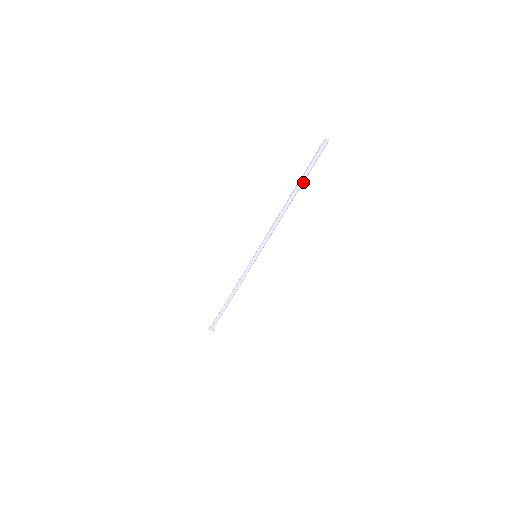
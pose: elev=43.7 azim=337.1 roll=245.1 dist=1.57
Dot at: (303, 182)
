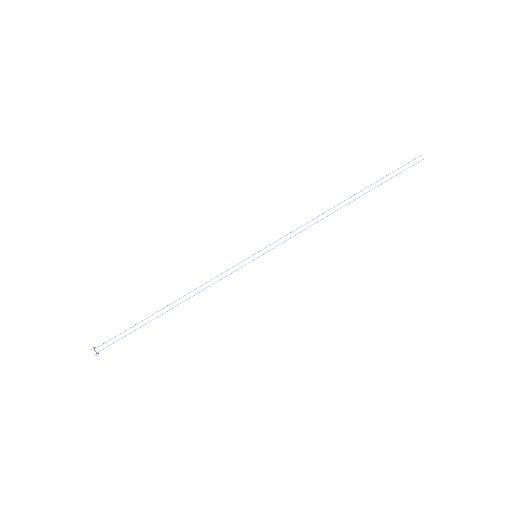
Dot at: occluded
